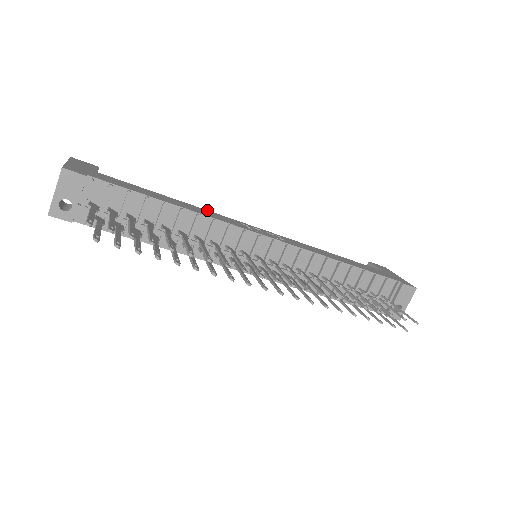
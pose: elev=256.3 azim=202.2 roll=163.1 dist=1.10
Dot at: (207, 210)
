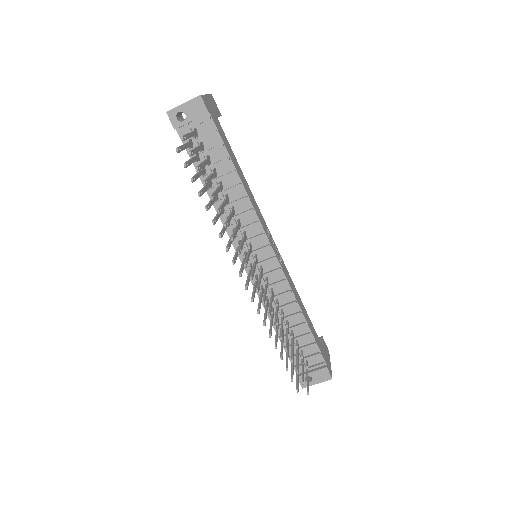
Dot at: occluded
